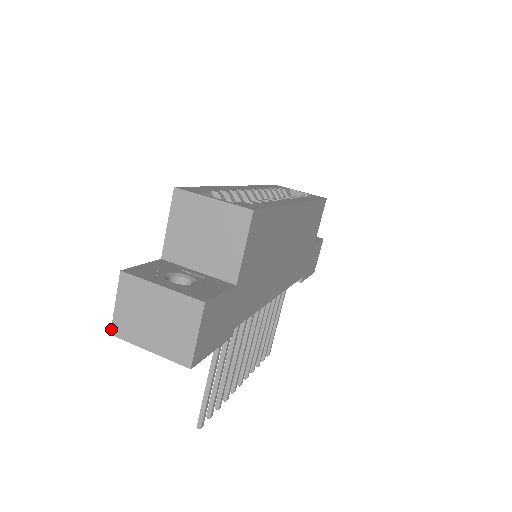
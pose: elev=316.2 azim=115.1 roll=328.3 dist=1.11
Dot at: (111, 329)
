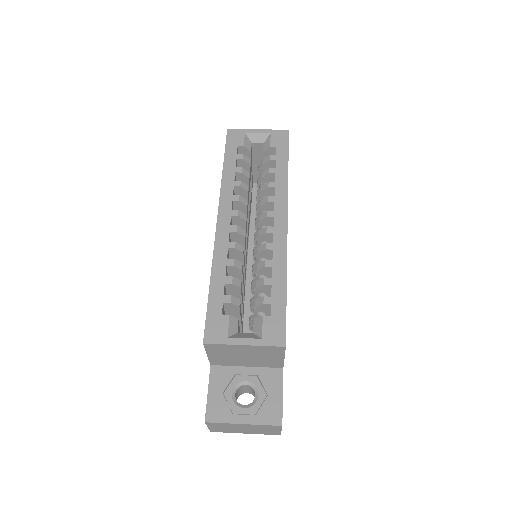
Dot at: (210, 431)
